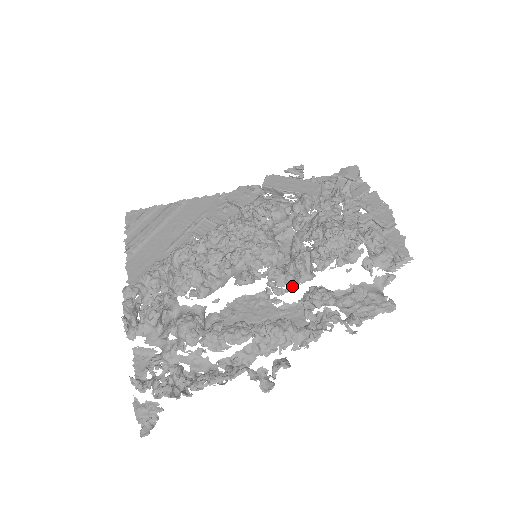
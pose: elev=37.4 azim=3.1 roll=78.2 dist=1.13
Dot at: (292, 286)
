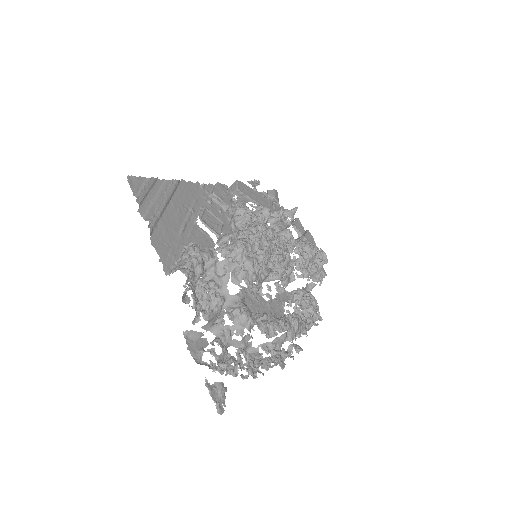
Dot at: occluded
